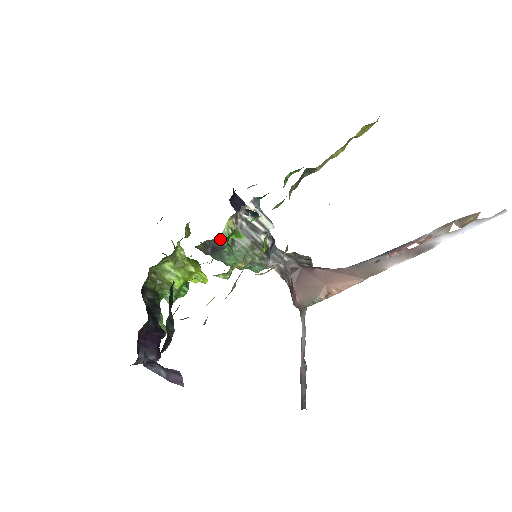
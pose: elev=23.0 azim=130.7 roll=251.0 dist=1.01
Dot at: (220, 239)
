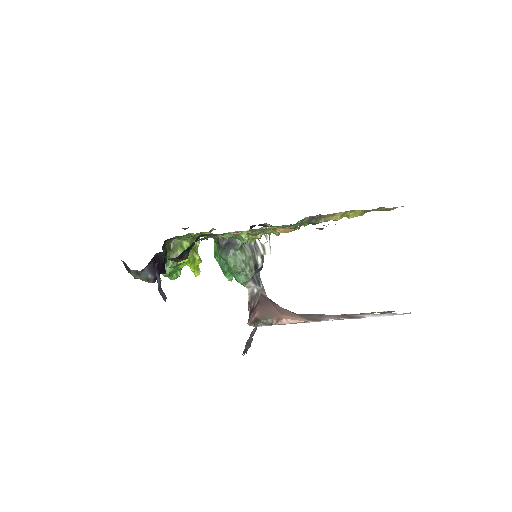
Dot at: occluded
